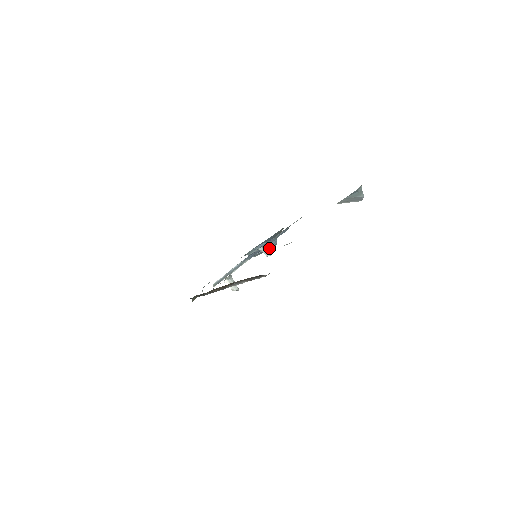
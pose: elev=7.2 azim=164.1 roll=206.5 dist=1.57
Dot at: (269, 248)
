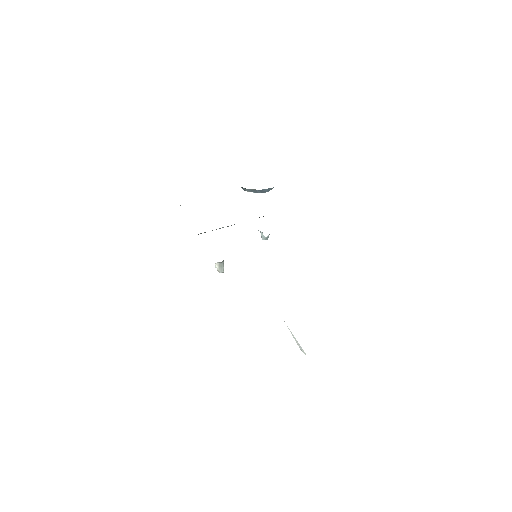
Dot at: occluded
